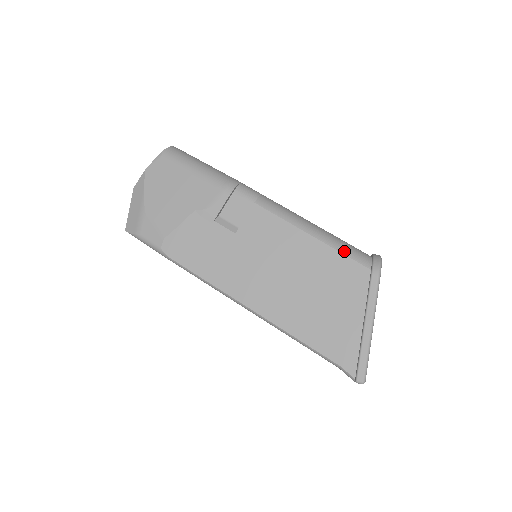
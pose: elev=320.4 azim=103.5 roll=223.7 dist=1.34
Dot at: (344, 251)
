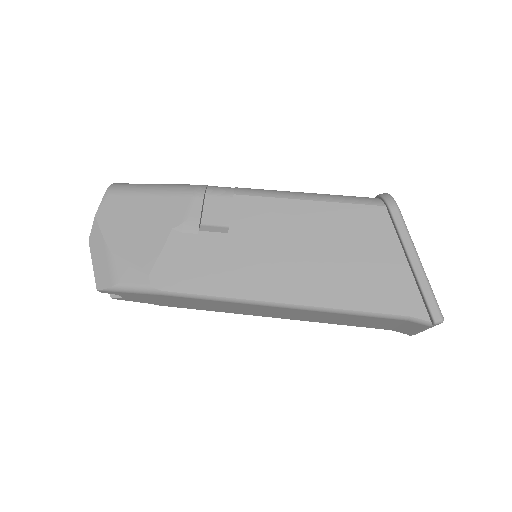
Dot at: (349, 201)
